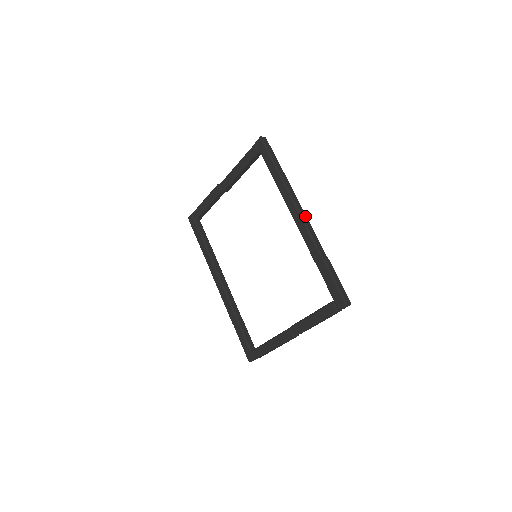
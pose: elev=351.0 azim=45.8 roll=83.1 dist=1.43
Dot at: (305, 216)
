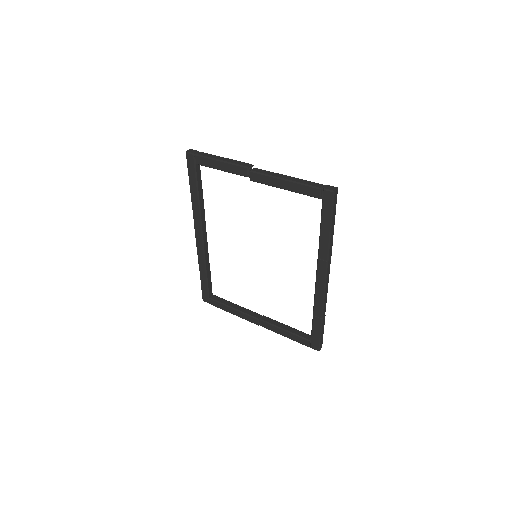
Dot at: (328, 280)
